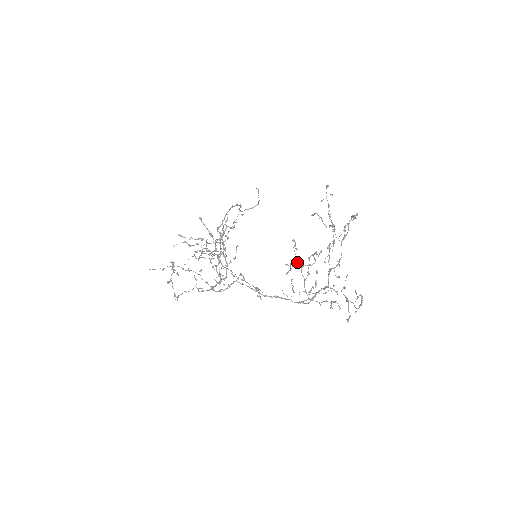
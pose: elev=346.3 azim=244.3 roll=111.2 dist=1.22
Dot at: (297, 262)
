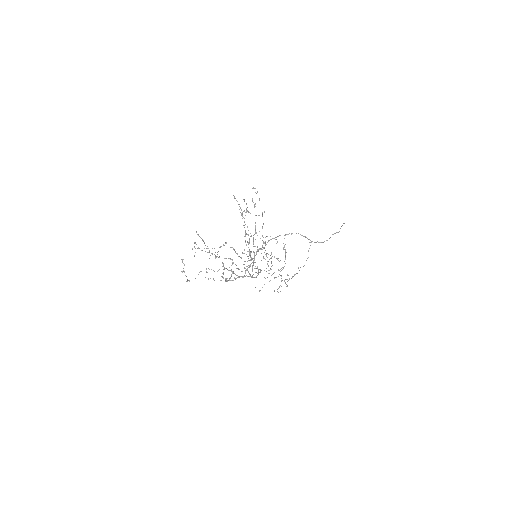
Dot at: occluded
